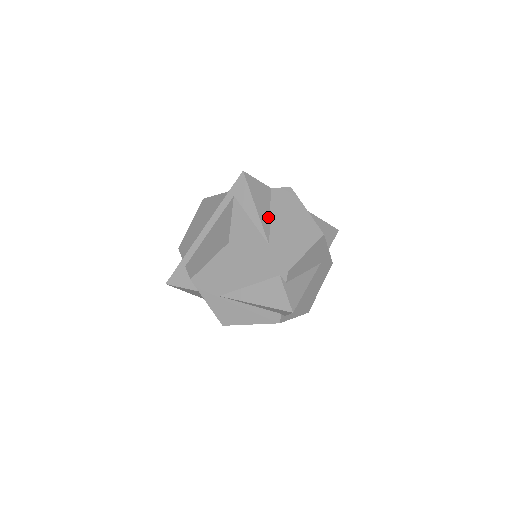
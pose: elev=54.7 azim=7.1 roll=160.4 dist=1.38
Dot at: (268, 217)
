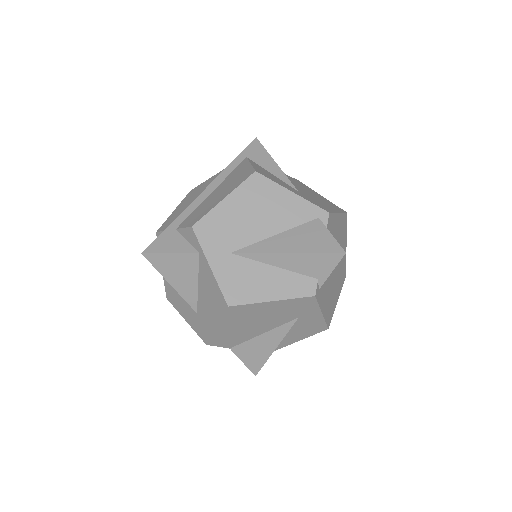
Dot at: occluded
